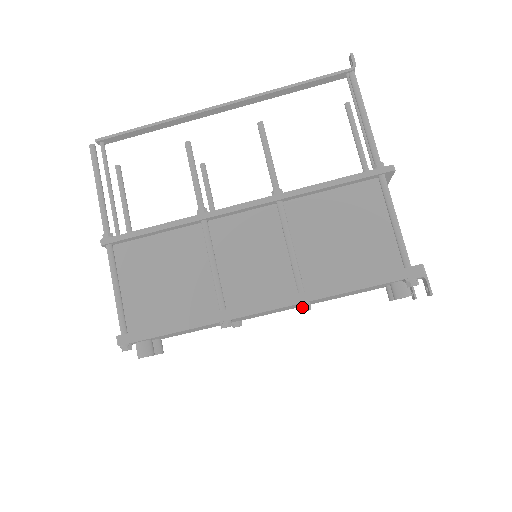
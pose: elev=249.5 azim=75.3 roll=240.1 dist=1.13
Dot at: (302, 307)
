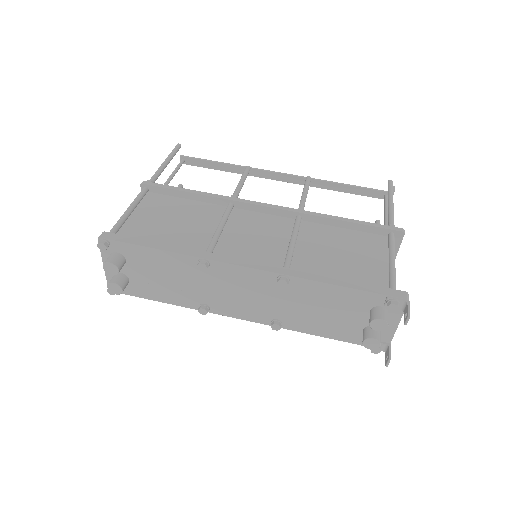
Dot at: (281, 278)
